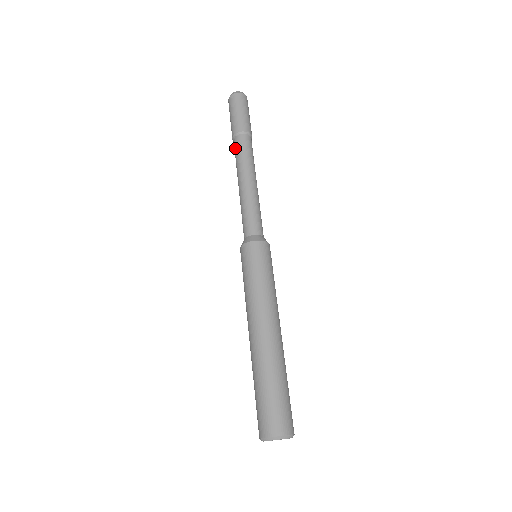
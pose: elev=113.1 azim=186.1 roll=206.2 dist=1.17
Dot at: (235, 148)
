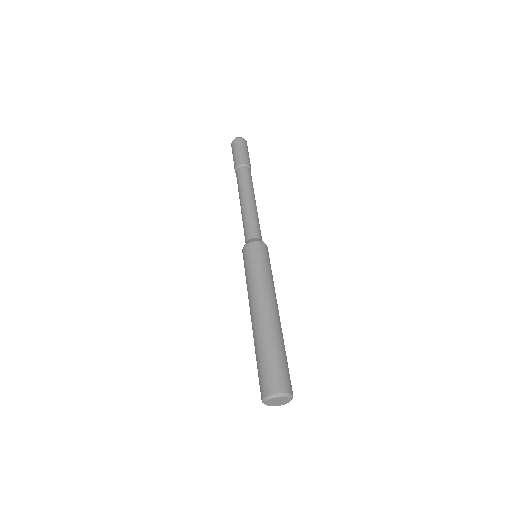
Dot at: (241, 174)
